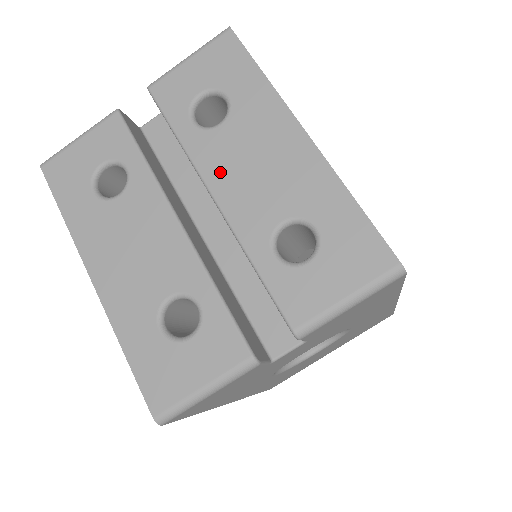
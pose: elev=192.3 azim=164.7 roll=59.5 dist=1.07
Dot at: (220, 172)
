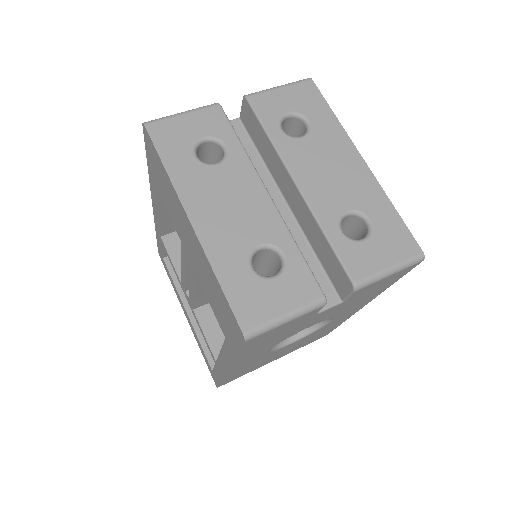
Dot at: (302, 168)
